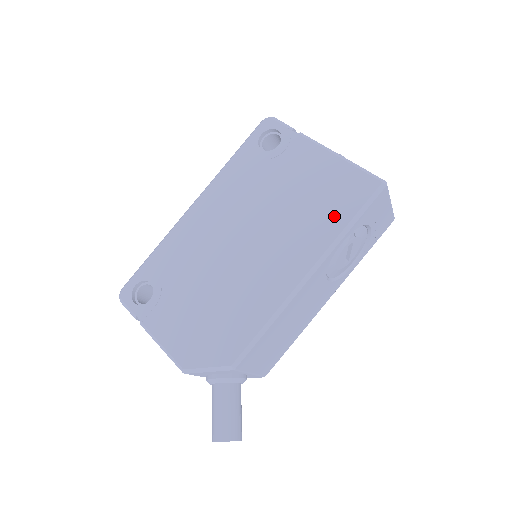
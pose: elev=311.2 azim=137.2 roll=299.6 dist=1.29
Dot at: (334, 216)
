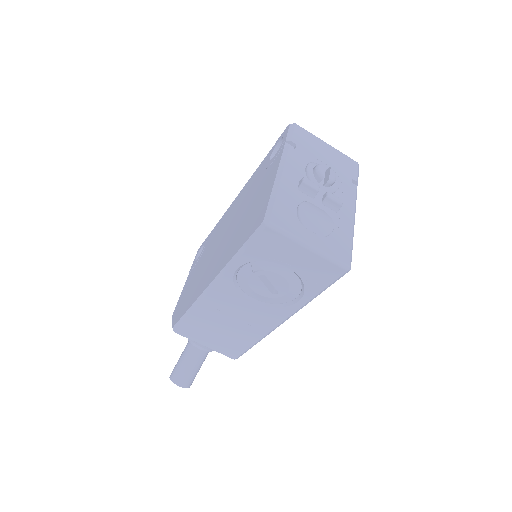
Dot at: (239, 241)
